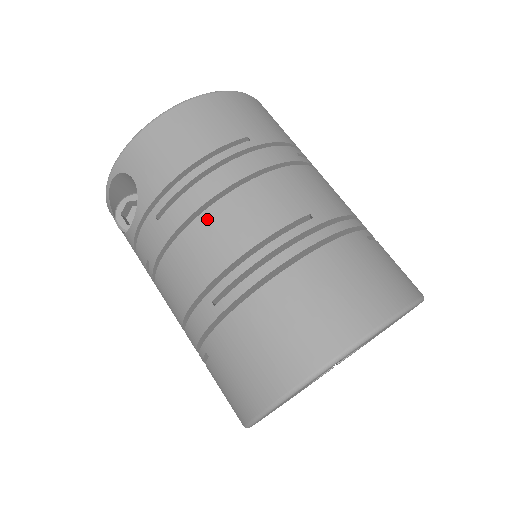
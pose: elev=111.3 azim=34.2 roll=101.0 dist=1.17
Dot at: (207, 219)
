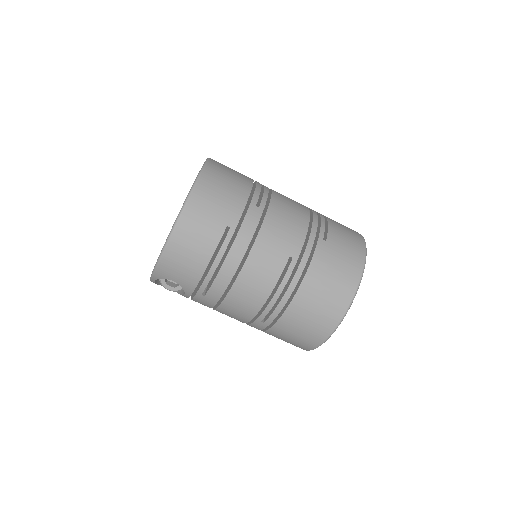
Dot at: (236, 290)
